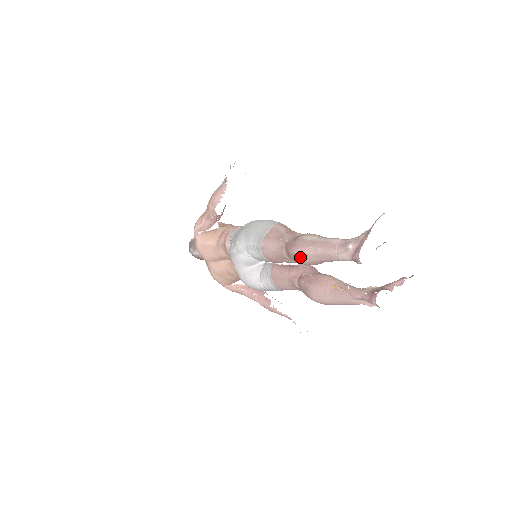
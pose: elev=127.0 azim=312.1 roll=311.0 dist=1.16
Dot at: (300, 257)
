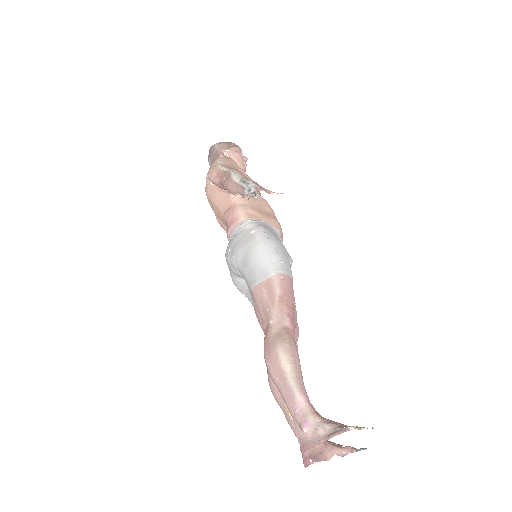
Dot at: occluded
